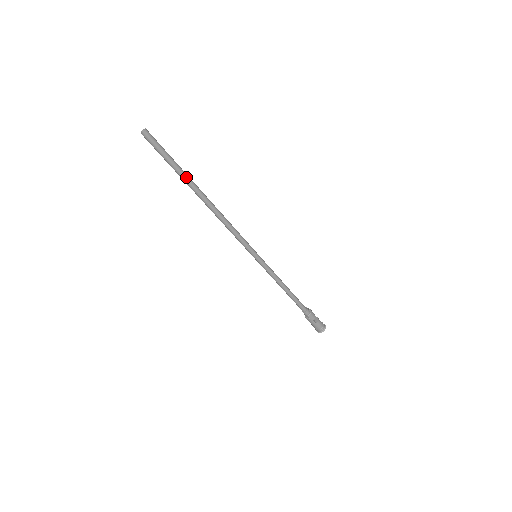
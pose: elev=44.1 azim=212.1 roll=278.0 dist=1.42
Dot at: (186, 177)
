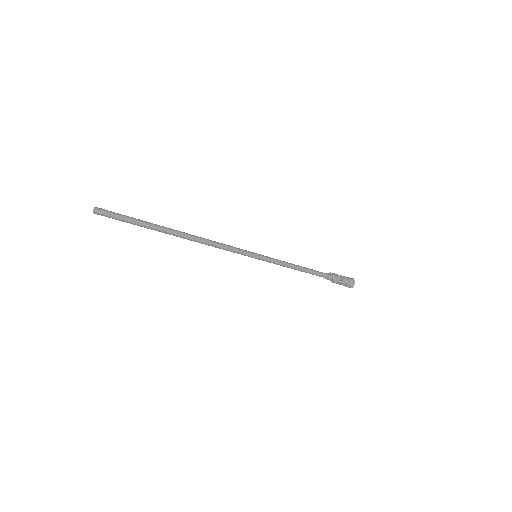
Dot at: (154, 226)
